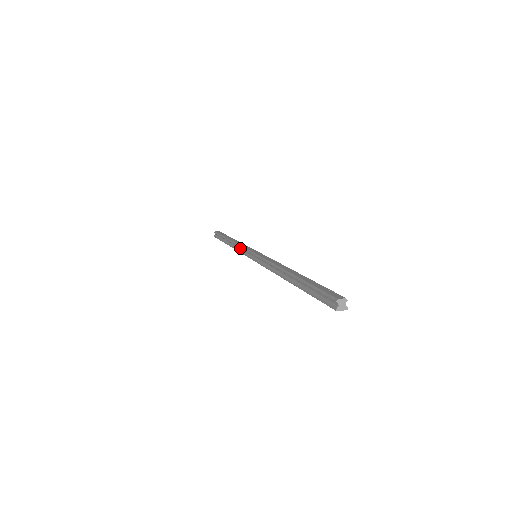
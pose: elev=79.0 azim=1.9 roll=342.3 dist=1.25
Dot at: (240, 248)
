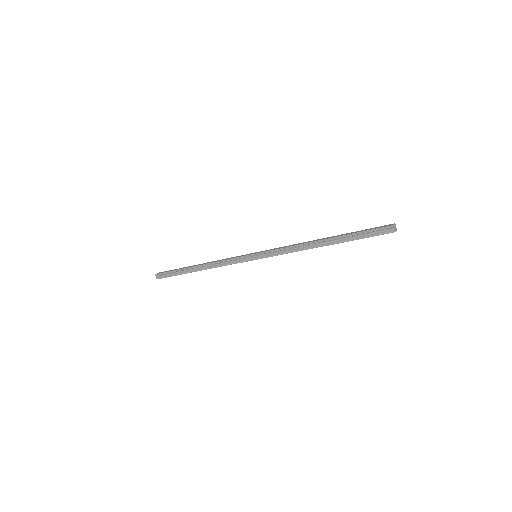
Dot at: (224, 262)
